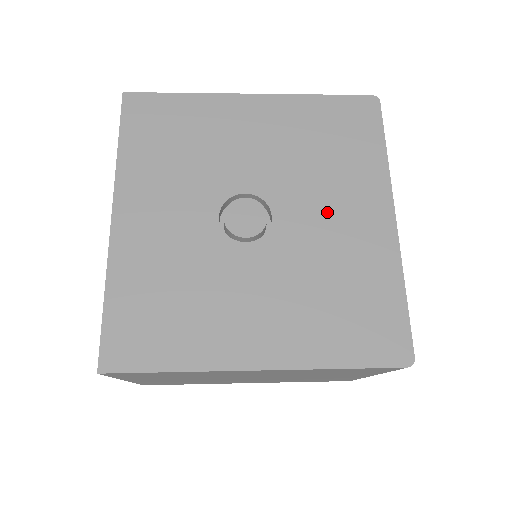
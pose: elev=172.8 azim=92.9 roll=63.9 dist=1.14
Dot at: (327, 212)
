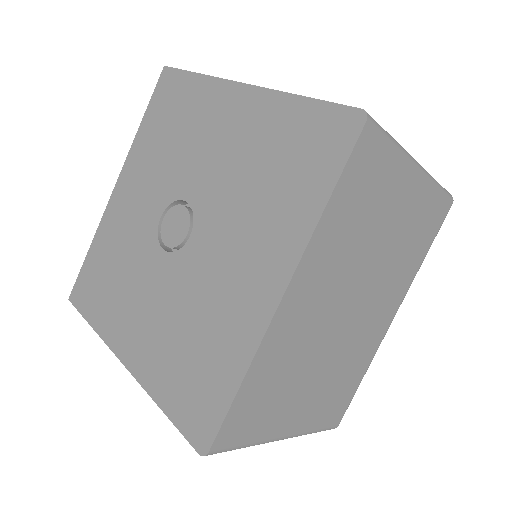
Dot at: (229, 253)
